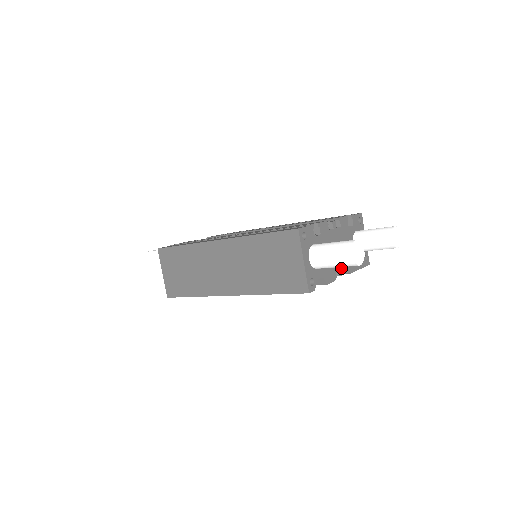
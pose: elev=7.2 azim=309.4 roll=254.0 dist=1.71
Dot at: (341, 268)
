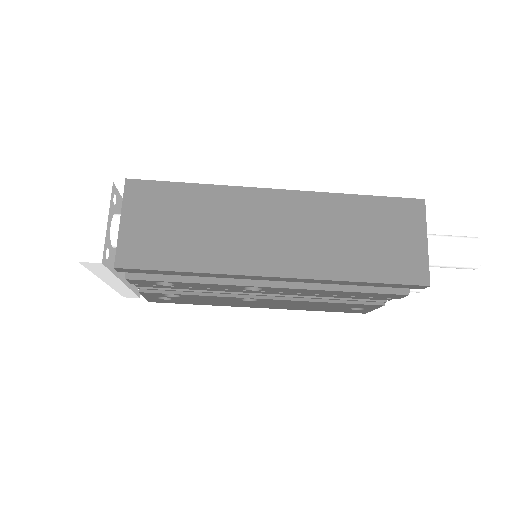
Dot at: occluded
